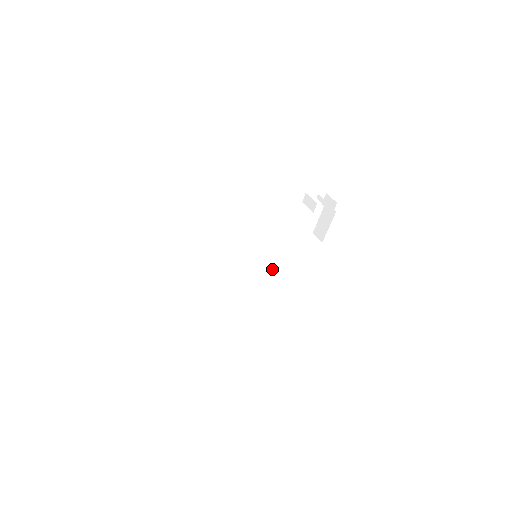
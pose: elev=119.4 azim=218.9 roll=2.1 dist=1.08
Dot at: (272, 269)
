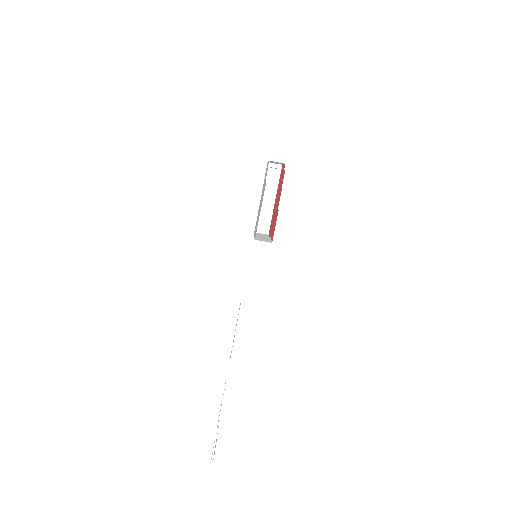
Dot at: (266, 231)
